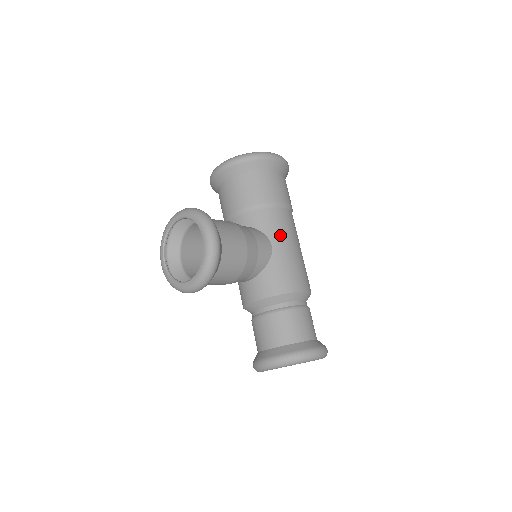
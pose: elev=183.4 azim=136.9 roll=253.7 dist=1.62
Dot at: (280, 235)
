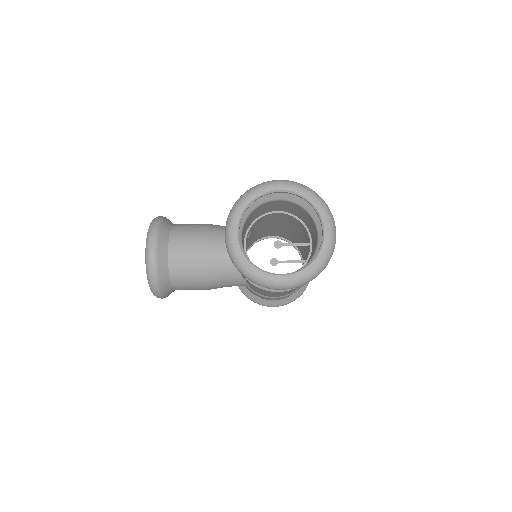
Dot at: occluded
